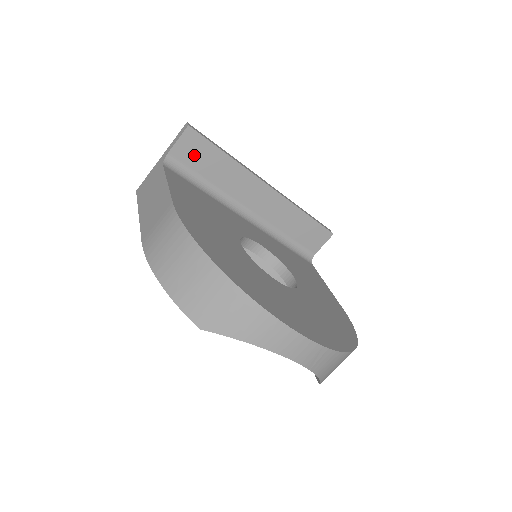
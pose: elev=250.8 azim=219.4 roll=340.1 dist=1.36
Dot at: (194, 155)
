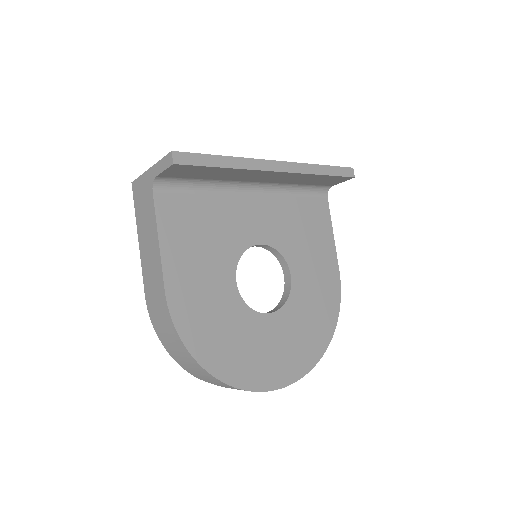
Dot at: (186, 173)
